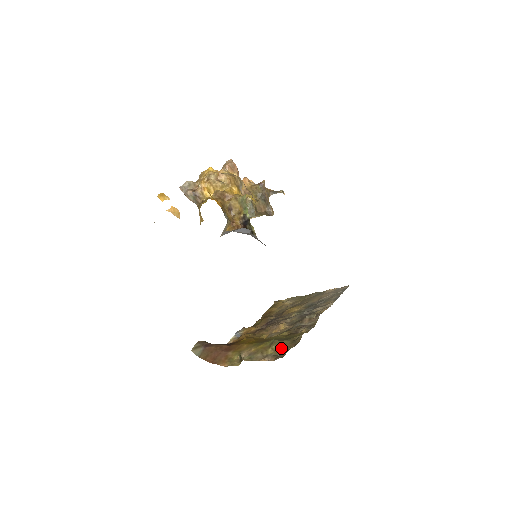
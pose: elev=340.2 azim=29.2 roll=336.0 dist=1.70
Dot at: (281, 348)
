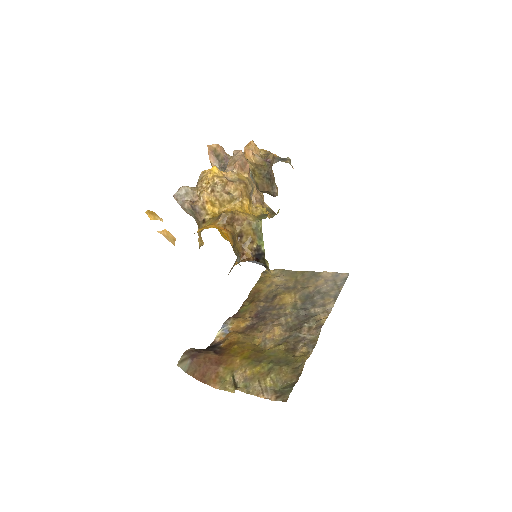
Dot at: (281, 379)
